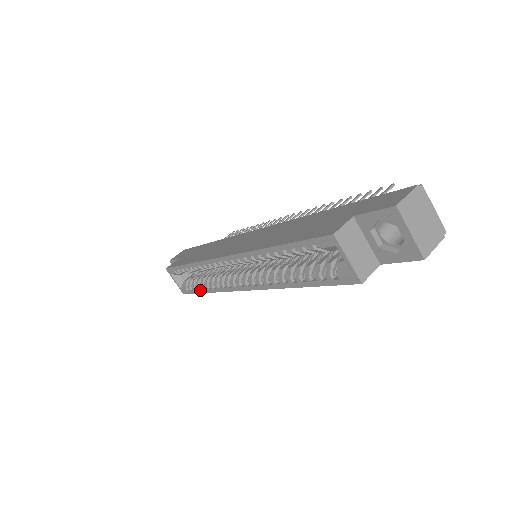
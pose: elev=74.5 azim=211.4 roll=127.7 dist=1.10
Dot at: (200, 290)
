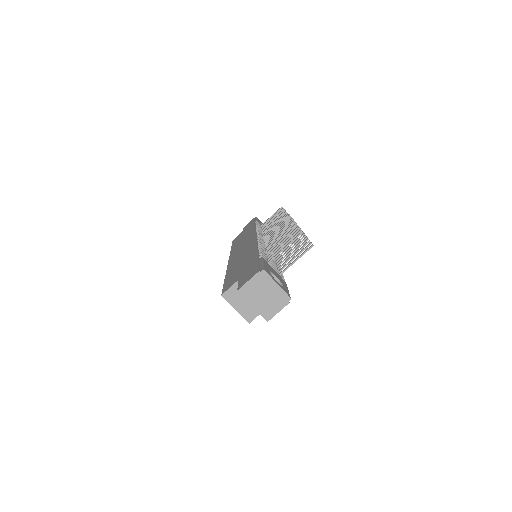
Dot at: occluded
